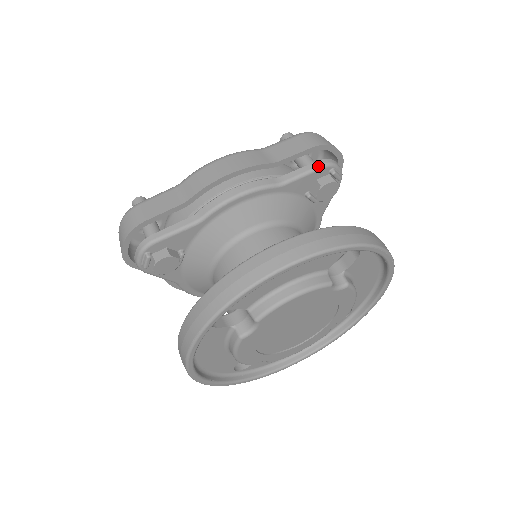
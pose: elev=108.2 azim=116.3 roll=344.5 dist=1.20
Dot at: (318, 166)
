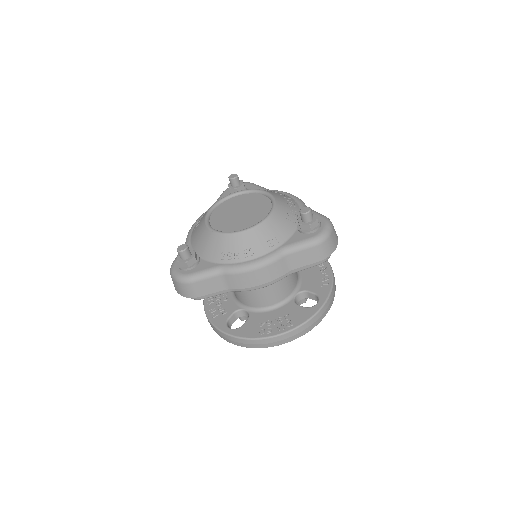
Dot at: occluded
